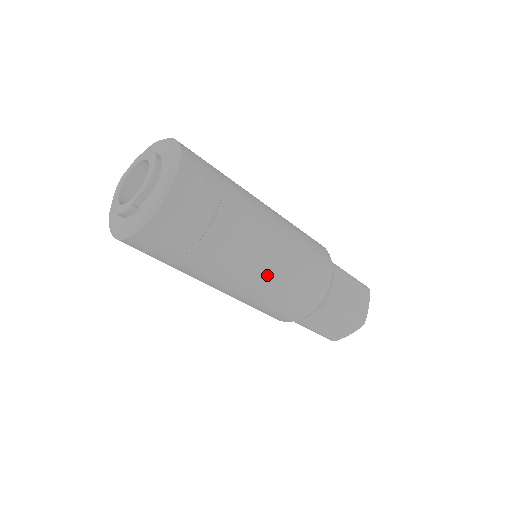
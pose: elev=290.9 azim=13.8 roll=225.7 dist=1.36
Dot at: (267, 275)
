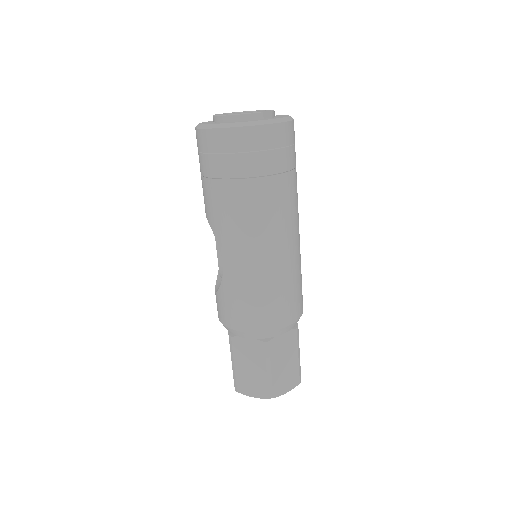
Dot at: (295, 249)
